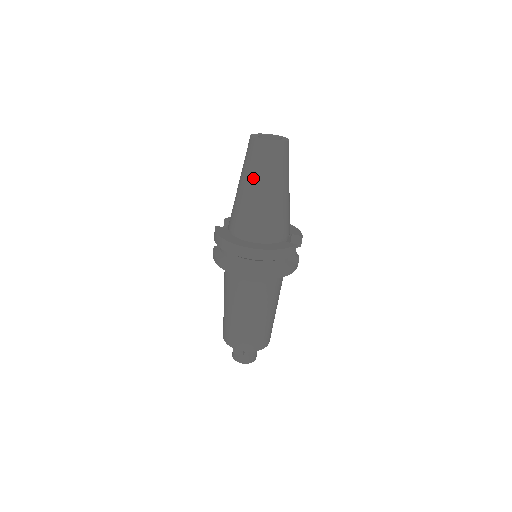
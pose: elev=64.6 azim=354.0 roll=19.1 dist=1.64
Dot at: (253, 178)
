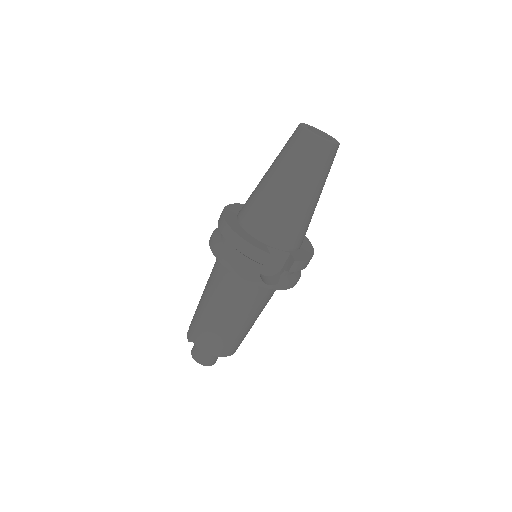
Dot at: (275, 160)
